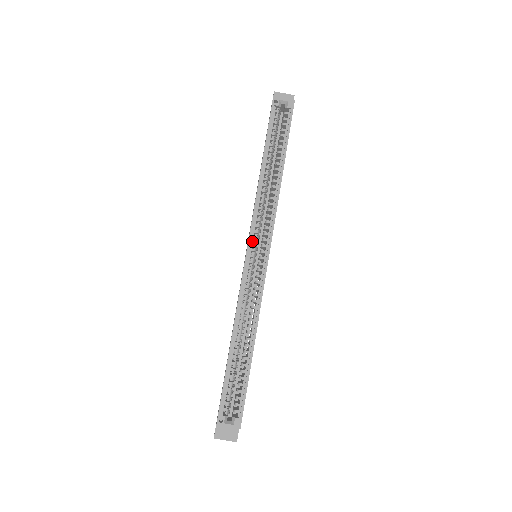
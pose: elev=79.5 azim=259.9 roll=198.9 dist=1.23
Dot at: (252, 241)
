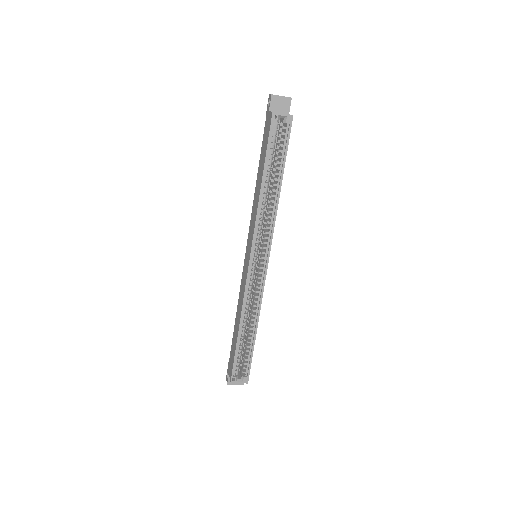
Dot at: (254, 250)
